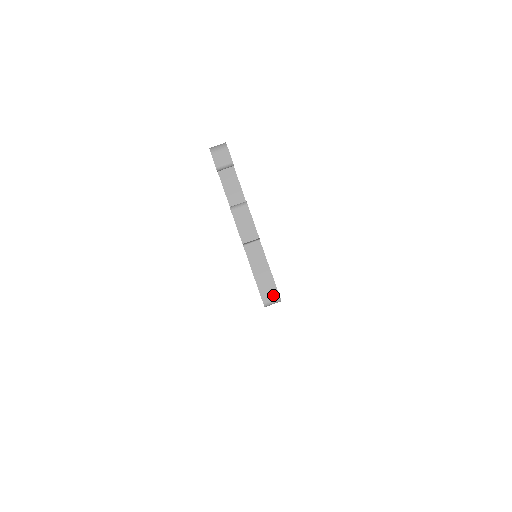
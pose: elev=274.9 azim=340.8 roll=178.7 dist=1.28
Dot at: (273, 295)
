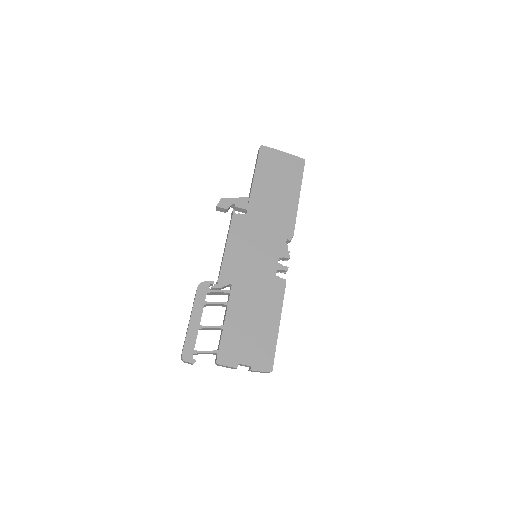
Dot at: occluded
